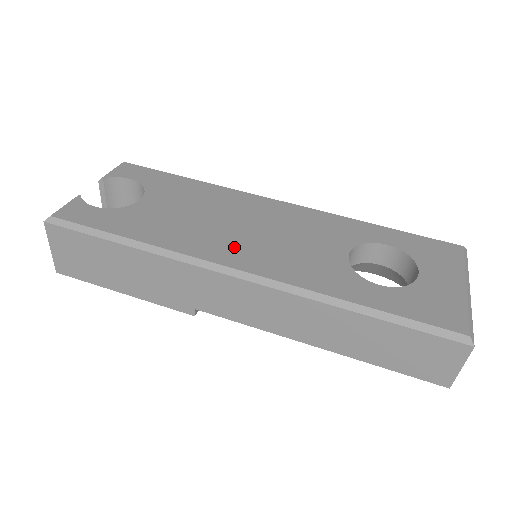
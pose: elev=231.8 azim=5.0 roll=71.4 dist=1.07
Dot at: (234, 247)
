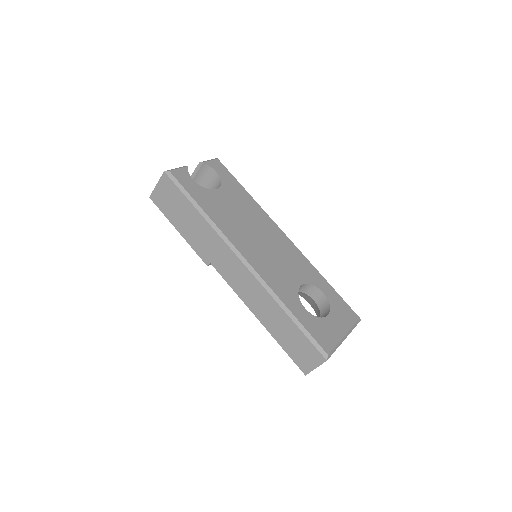
Dot at: (249, 246)
